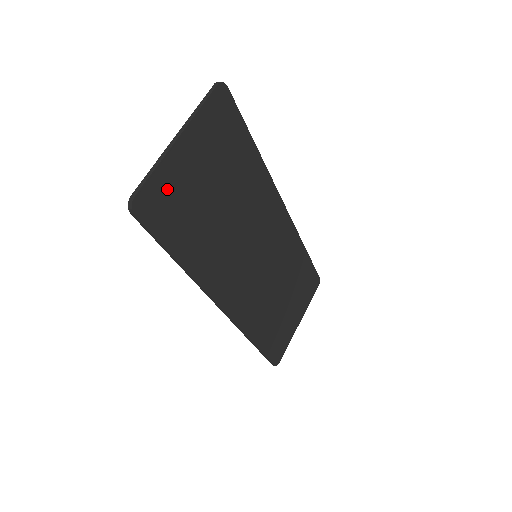
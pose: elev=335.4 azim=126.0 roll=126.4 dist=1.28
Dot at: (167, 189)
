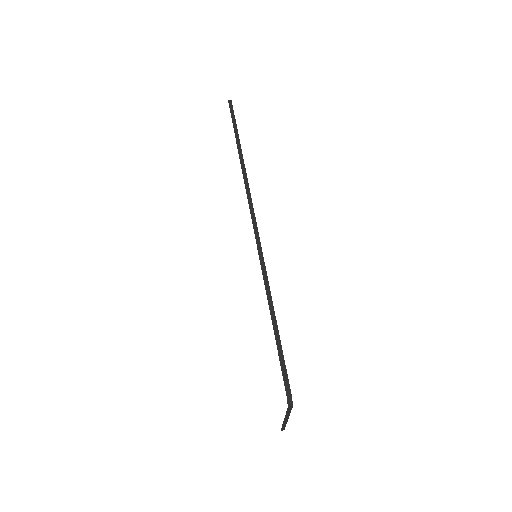
Dot at: occluded
